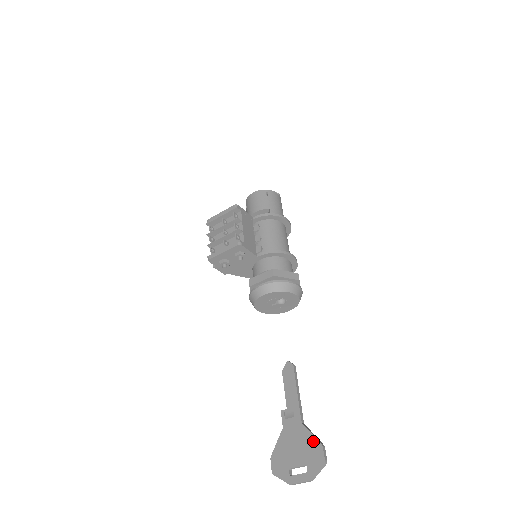
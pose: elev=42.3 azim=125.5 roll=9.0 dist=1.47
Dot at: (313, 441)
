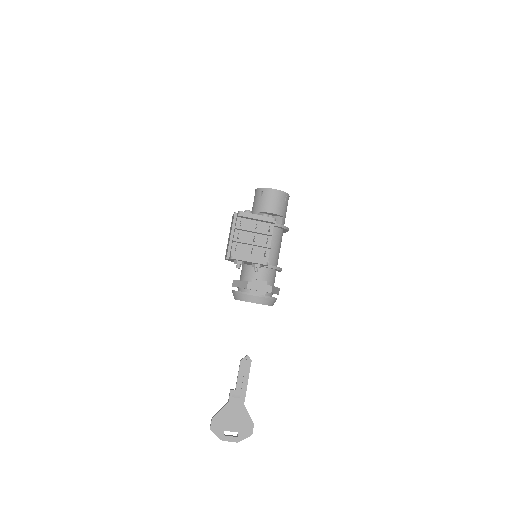
Dot at: (249, 419)
